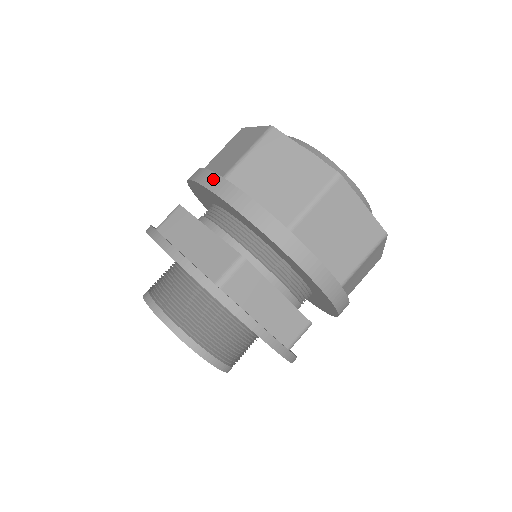
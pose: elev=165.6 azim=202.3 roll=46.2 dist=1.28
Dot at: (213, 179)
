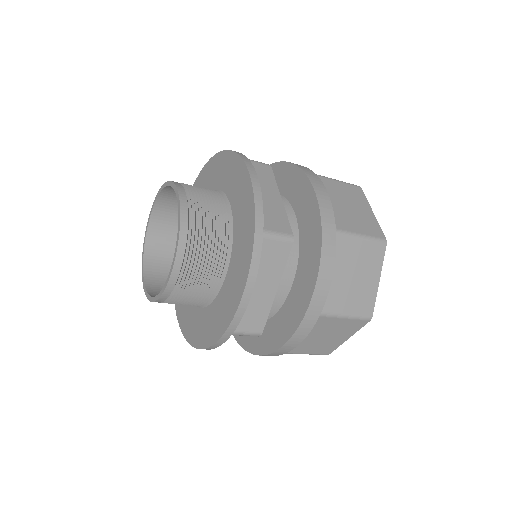
Dot at: occluded
